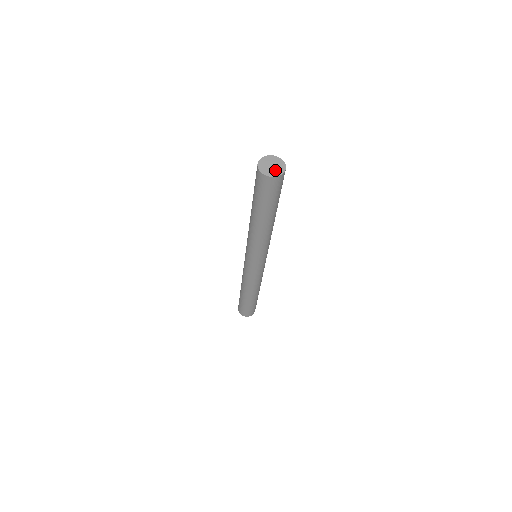
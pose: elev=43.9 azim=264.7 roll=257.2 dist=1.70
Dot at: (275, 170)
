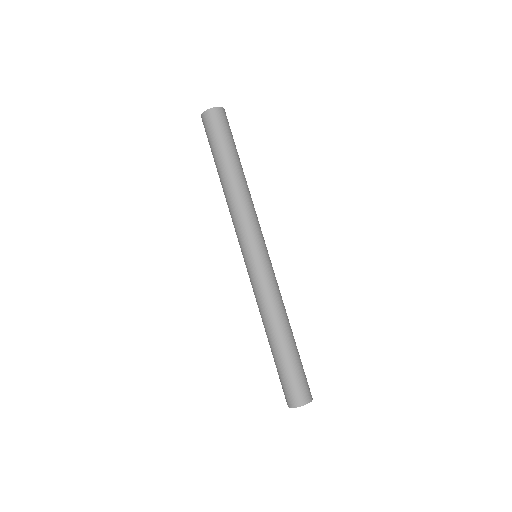
Dot at: occluded
